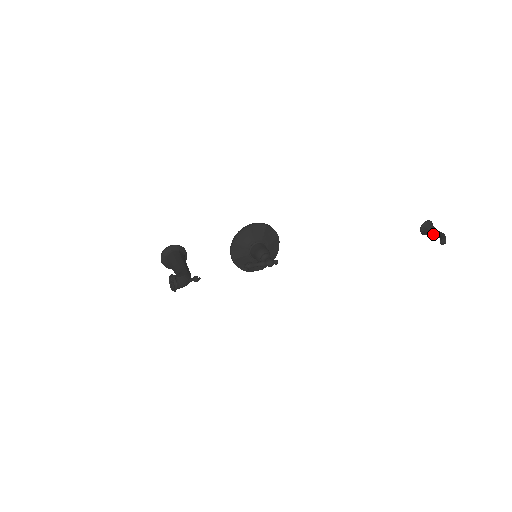
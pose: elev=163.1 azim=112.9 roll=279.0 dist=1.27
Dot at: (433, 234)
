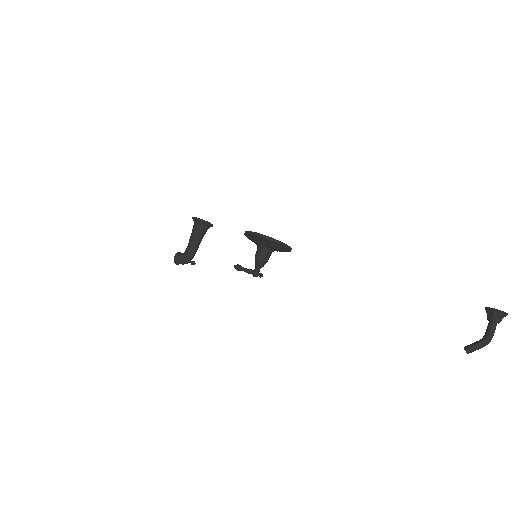
Dot at: (489, 326)
